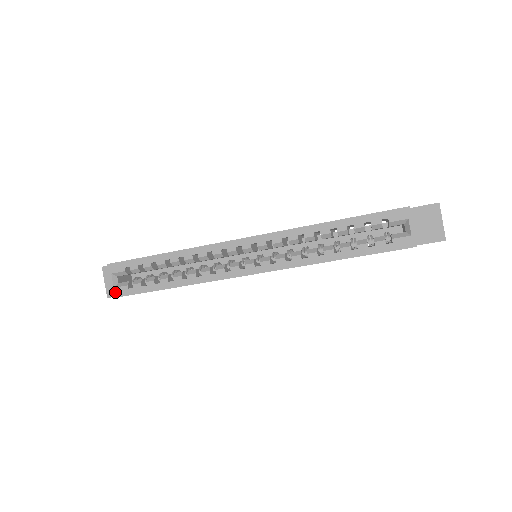
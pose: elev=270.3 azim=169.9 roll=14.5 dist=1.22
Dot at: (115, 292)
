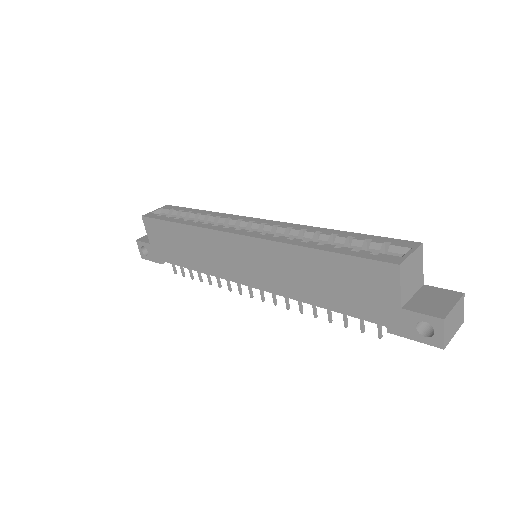
Dot at: (148, 214)
